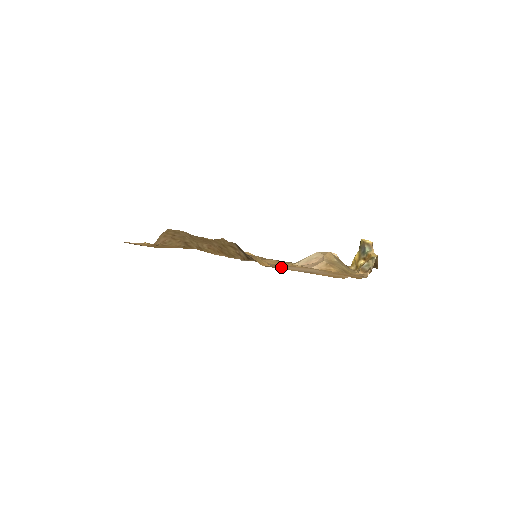
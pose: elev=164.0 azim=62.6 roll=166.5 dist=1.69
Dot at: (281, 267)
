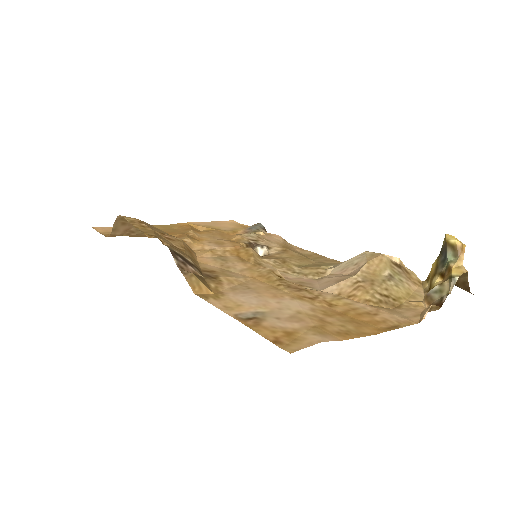
Dot at: (228, 297)
